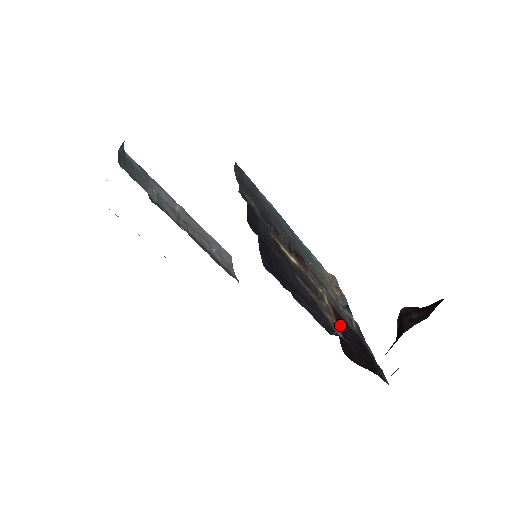
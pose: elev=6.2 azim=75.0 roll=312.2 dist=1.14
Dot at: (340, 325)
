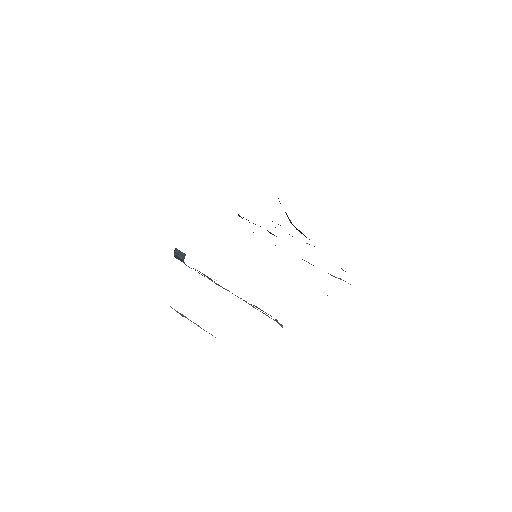
Dot at: occluded
